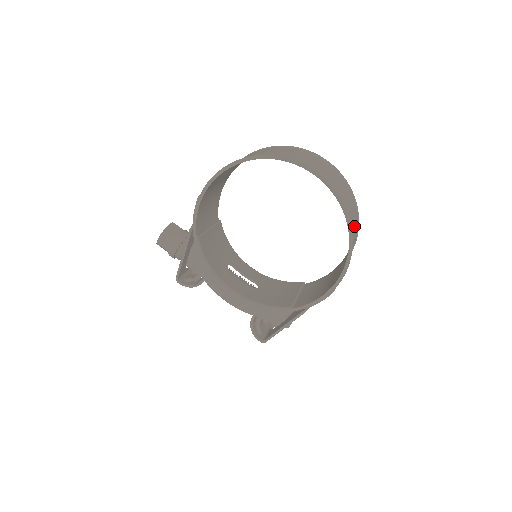
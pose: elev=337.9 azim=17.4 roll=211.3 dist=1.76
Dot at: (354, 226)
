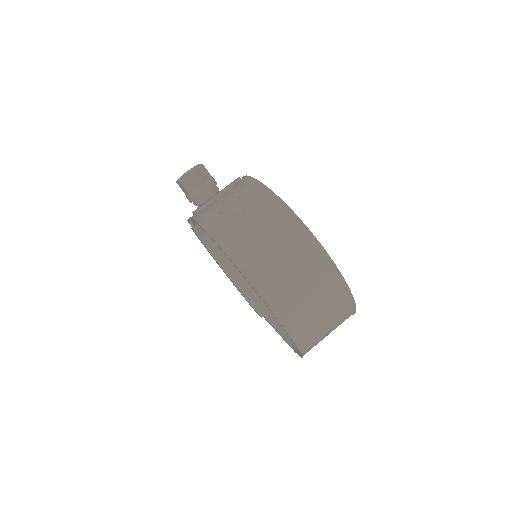
Dot at: (323, 338)
